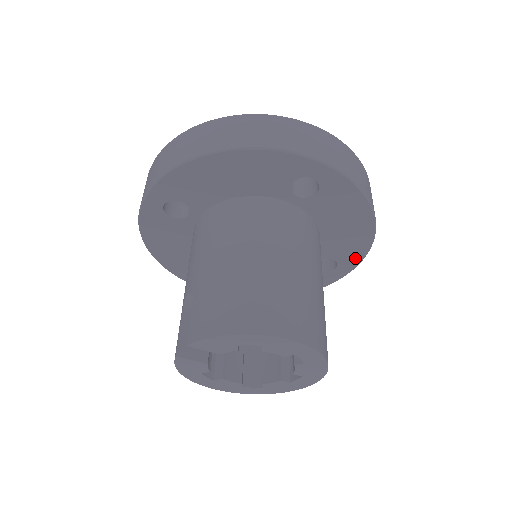
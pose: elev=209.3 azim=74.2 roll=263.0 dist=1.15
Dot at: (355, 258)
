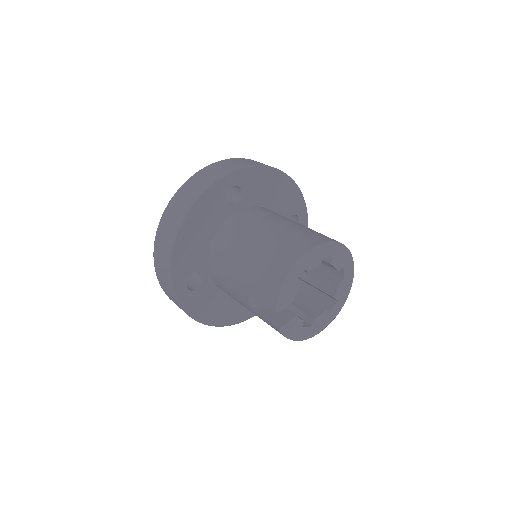
Dot at: (299, 202)
